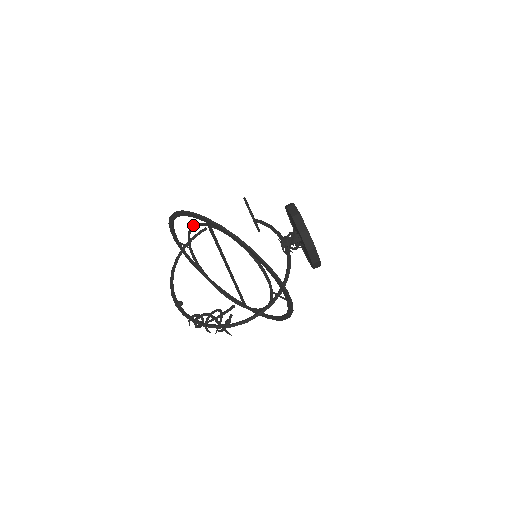
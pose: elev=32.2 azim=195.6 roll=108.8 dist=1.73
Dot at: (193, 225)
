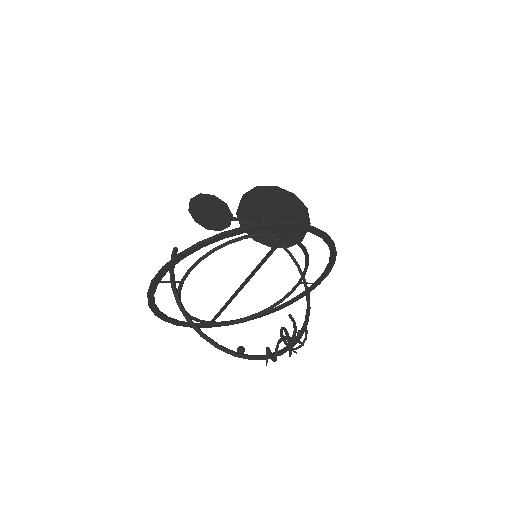
Dot at: (224, 244)
